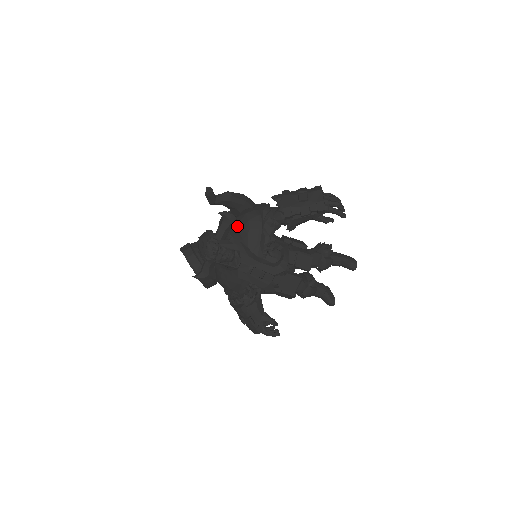
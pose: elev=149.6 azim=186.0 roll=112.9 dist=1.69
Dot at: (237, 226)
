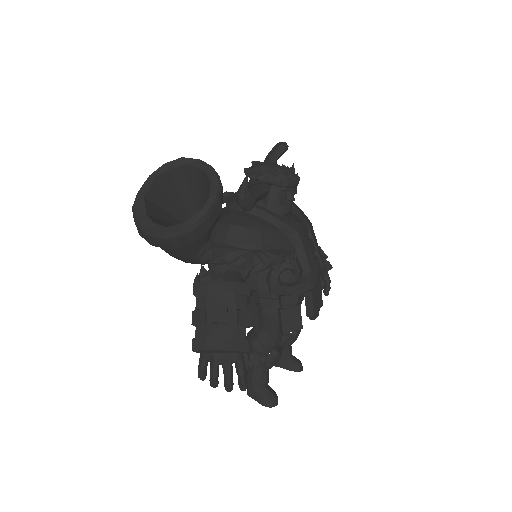
Dot at: occluded
